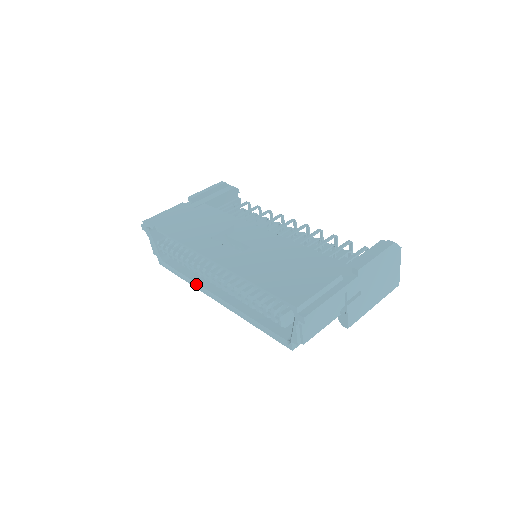
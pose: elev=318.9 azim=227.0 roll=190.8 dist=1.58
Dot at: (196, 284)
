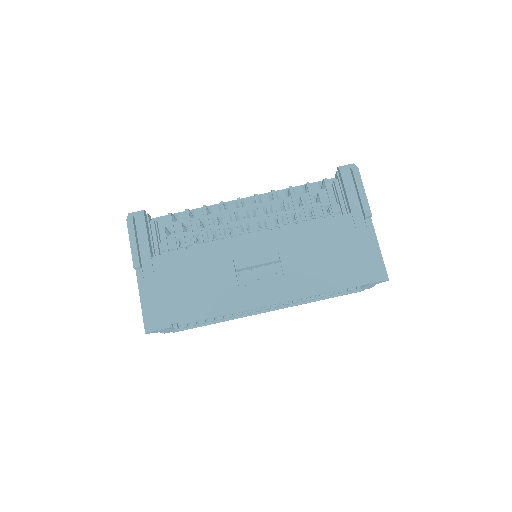
Dot at: (238, 317)
